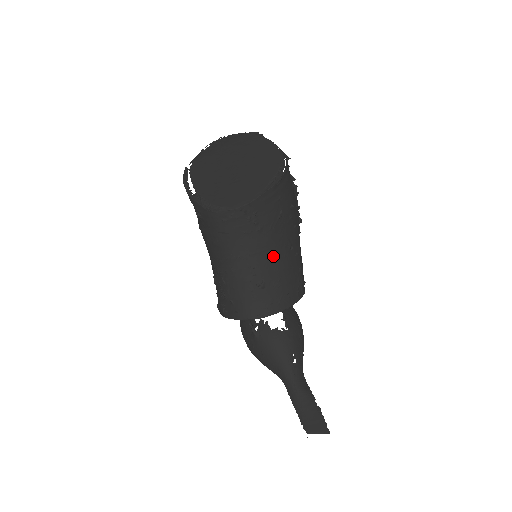
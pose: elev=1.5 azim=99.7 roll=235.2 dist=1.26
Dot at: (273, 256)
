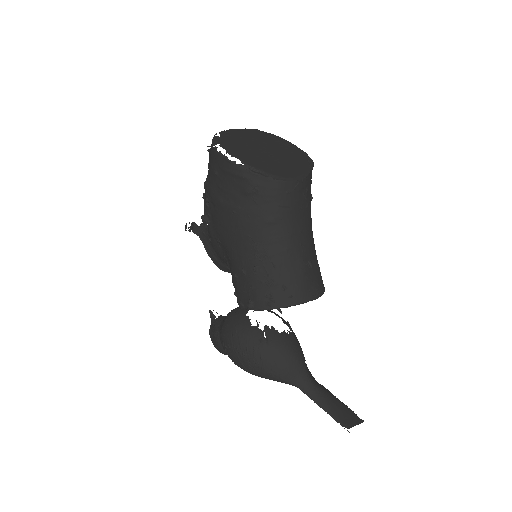
Dot at: (311, 237)
